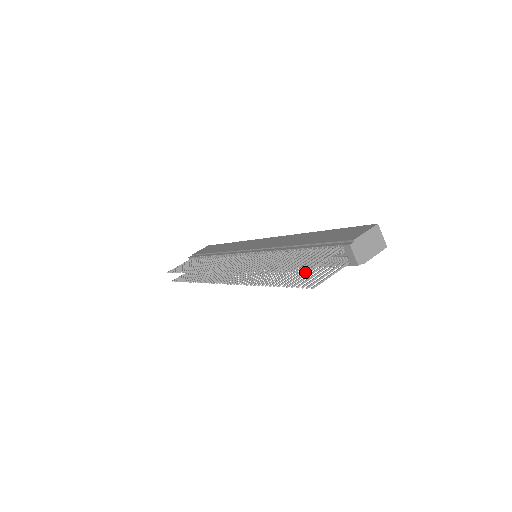
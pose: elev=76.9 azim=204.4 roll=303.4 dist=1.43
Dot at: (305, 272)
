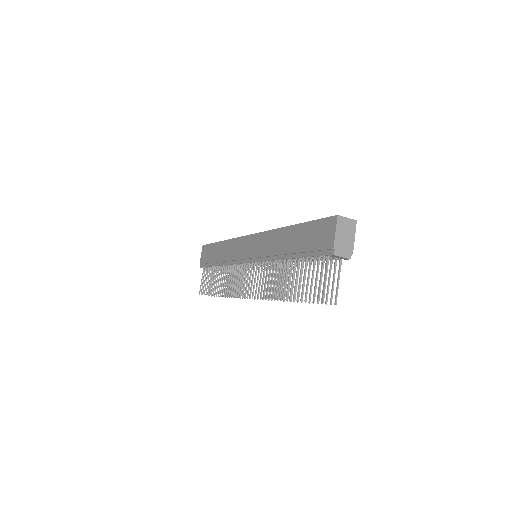
Dot at: occluded
